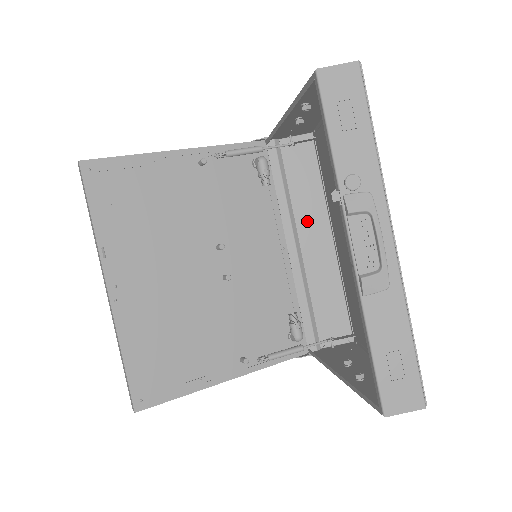
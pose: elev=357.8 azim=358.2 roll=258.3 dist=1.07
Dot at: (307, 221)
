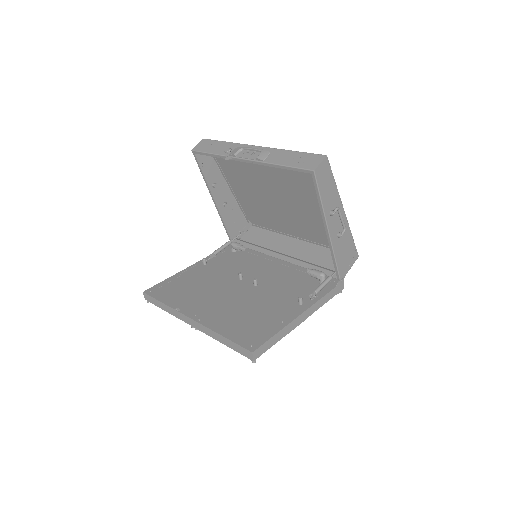
Dot at: (279, 246)
